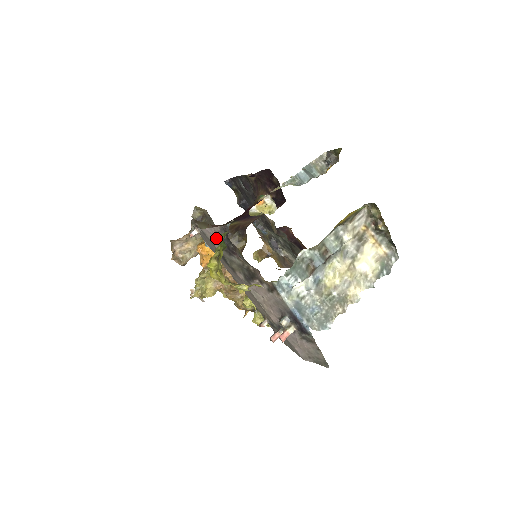
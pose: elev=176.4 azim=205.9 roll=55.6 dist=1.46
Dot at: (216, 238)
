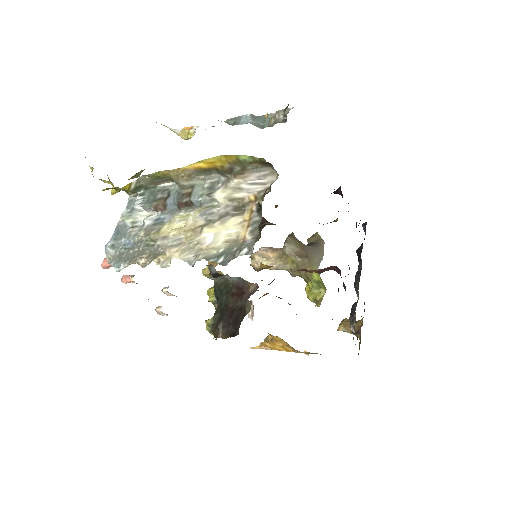
Dot at: occluded
